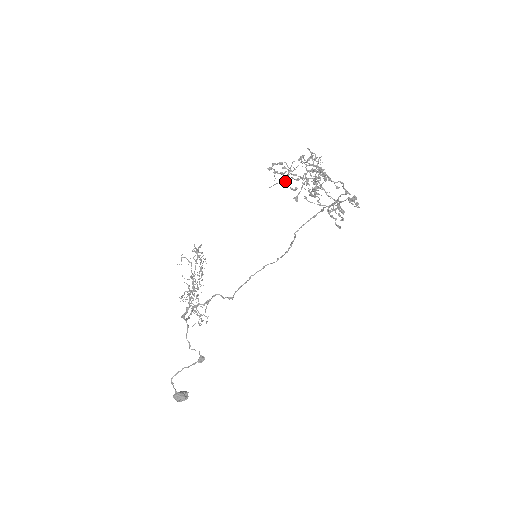
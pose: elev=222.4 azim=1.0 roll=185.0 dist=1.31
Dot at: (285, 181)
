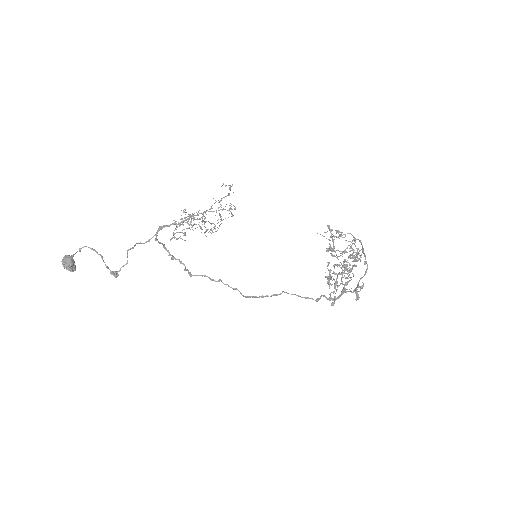
Dot at: (333, 236)
